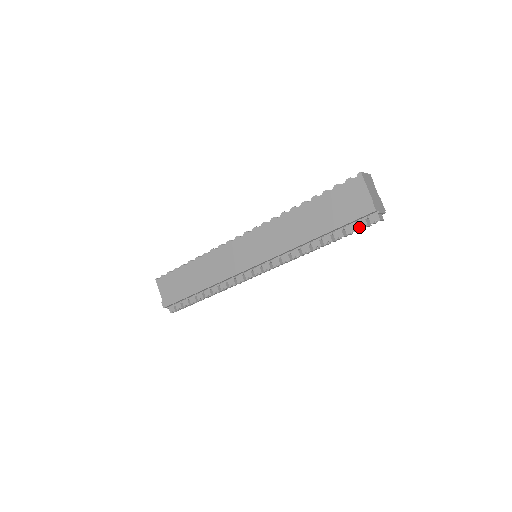
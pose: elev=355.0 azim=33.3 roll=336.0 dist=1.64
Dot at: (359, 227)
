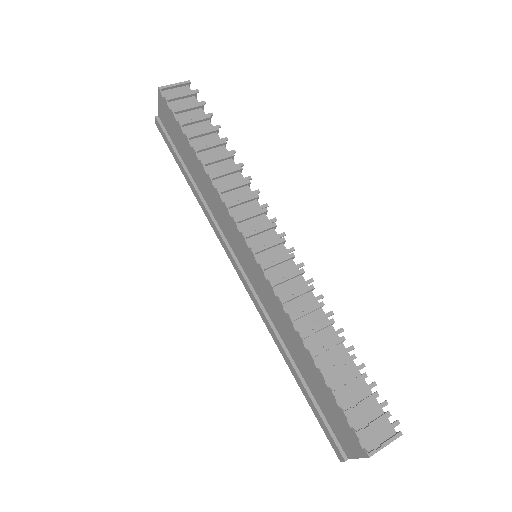
Dot at: occluded
